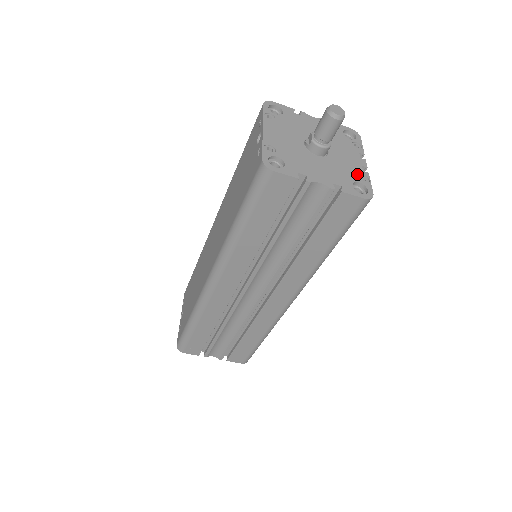
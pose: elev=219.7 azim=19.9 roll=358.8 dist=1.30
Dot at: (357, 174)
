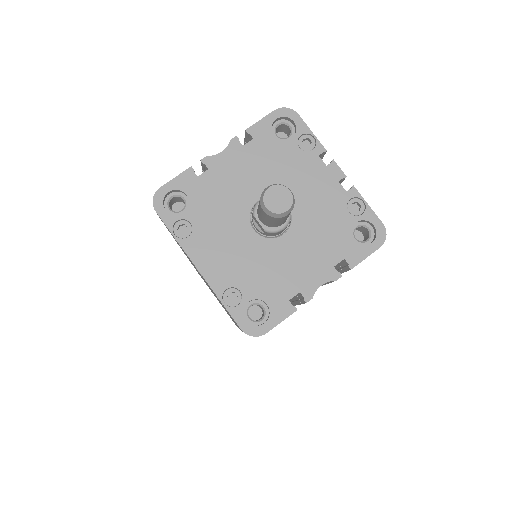
Dot at: (344, 208)
